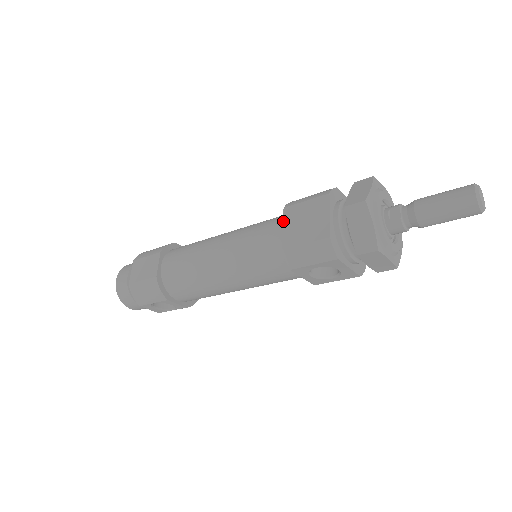
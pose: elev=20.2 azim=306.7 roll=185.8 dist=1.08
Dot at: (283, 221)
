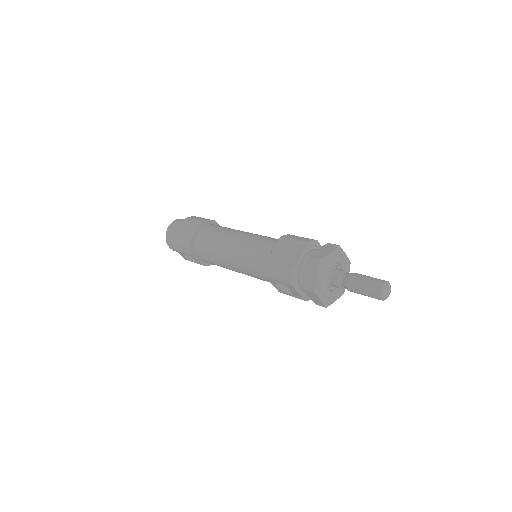
Dot at: (275, 245)
